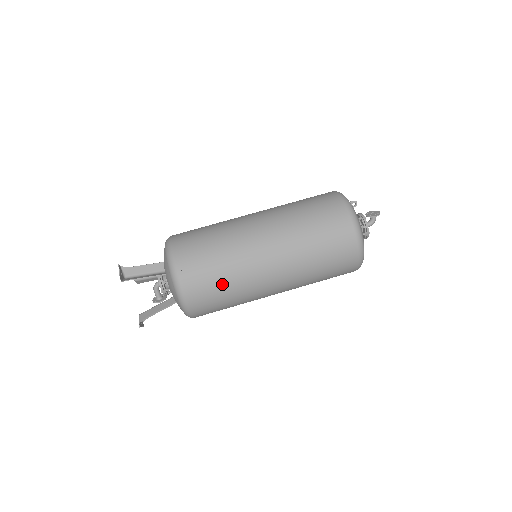
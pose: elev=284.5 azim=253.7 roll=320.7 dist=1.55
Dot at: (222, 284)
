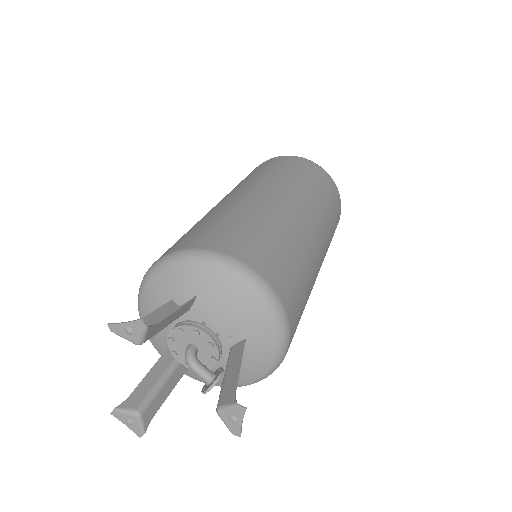
Dot at: (277, 240)
